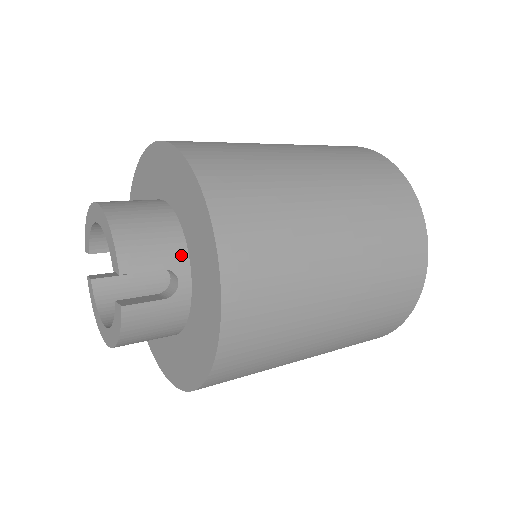
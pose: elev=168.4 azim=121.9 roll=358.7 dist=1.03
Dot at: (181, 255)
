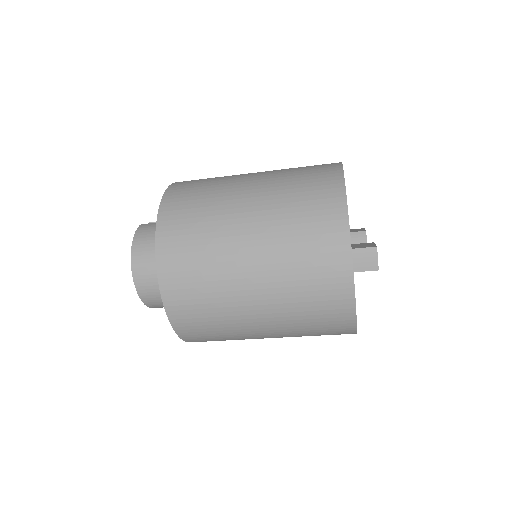
Dot at: occluded
